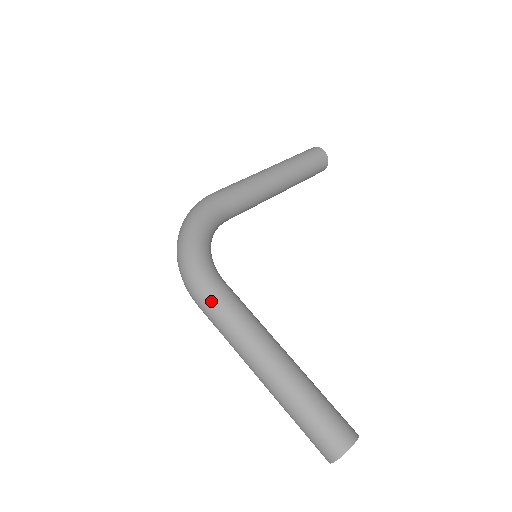
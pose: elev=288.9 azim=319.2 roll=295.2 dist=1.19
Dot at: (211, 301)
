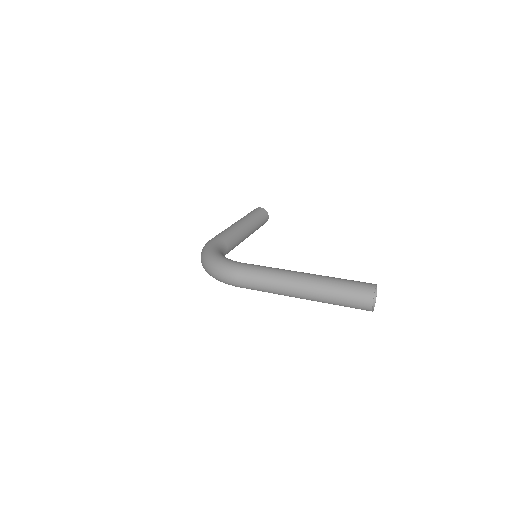
Dot at: (244, 272)
